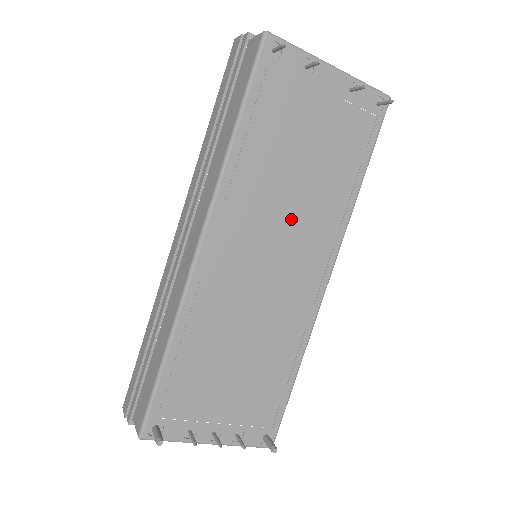
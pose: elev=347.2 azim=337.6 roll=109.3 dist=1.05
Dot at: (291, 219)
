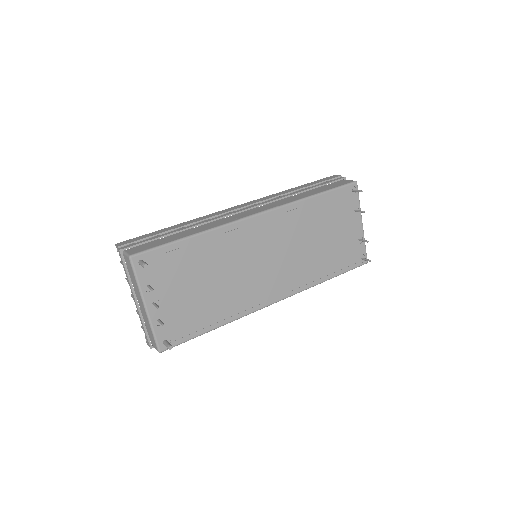
Dot at: (293, 255)
